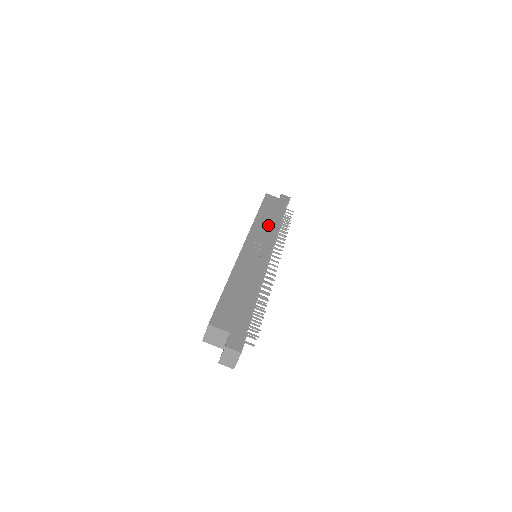
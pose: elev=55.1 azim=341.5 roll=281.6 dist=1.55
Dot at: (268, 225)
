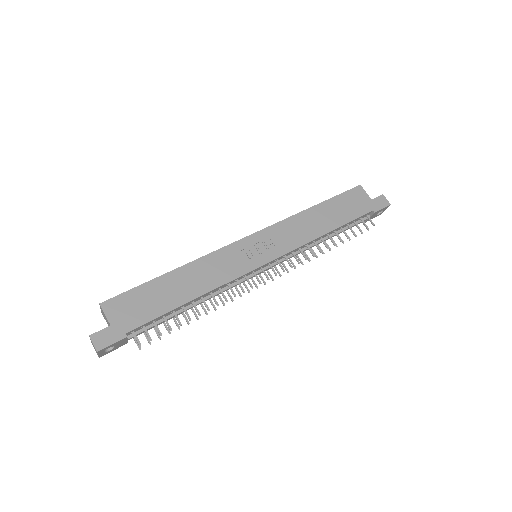
Dot at: (308, 228)
